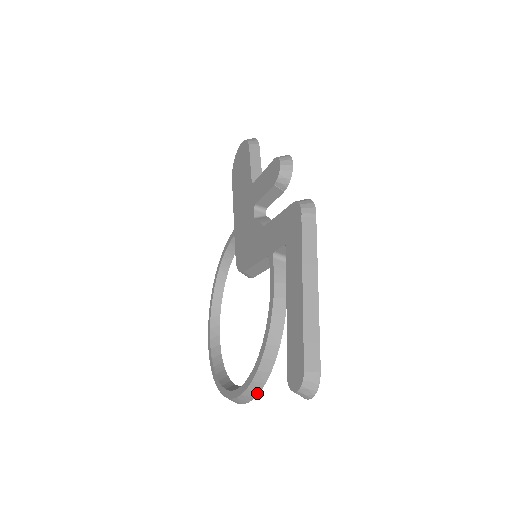
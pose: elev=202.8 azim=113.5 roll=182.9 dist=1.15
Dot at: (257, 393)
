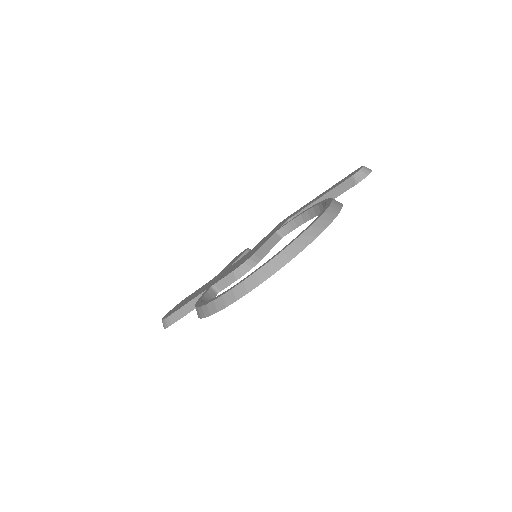
Dot at: (341, 204)
